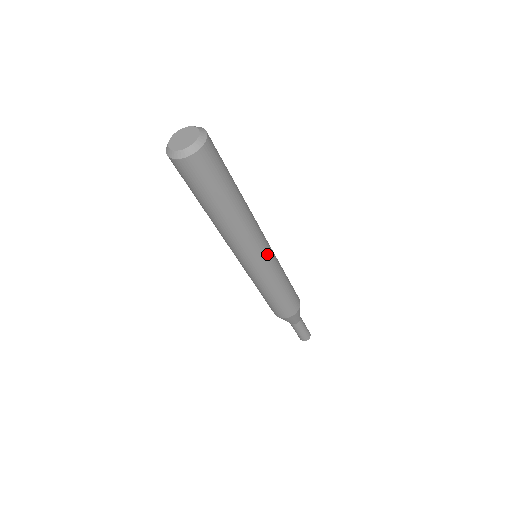
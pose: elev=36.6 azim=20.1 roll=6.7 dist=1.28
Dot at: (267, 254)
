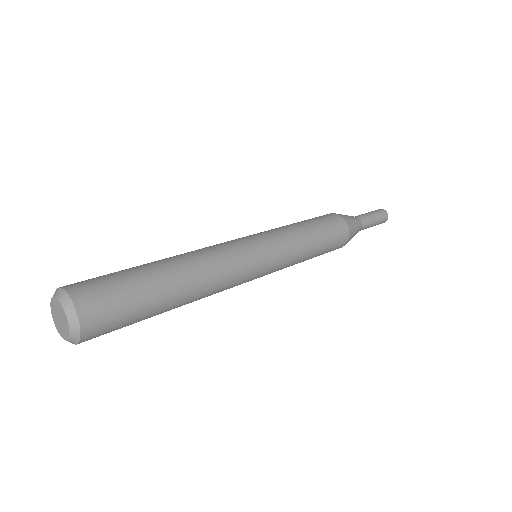
Dot at: occluded
